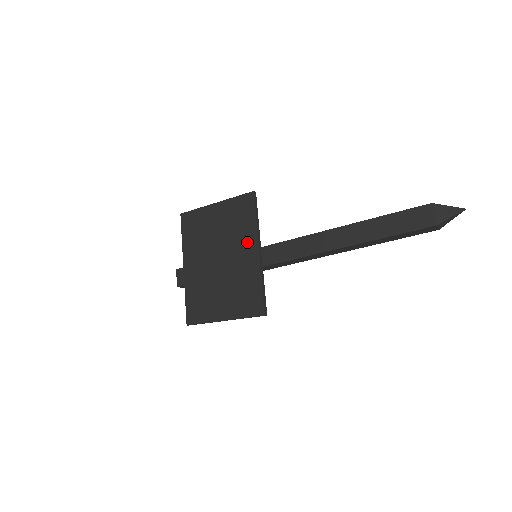
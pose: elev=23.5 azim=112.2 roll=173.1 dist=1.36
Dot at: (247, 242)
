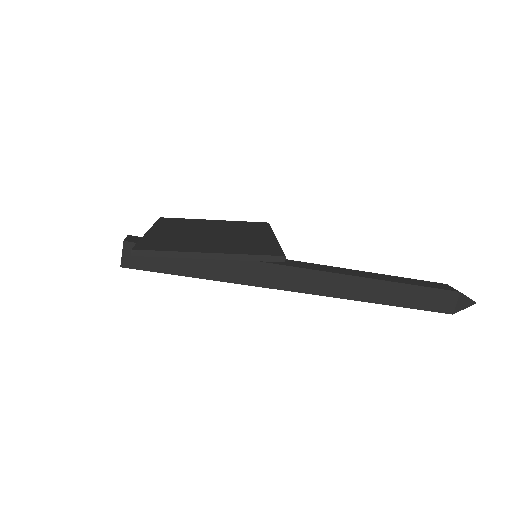
Dot at: (259, 232)
